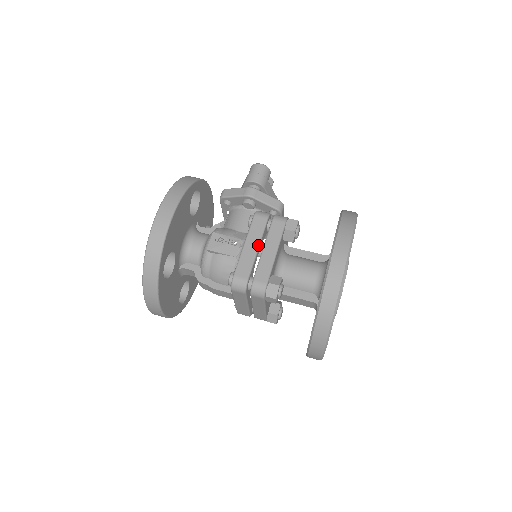
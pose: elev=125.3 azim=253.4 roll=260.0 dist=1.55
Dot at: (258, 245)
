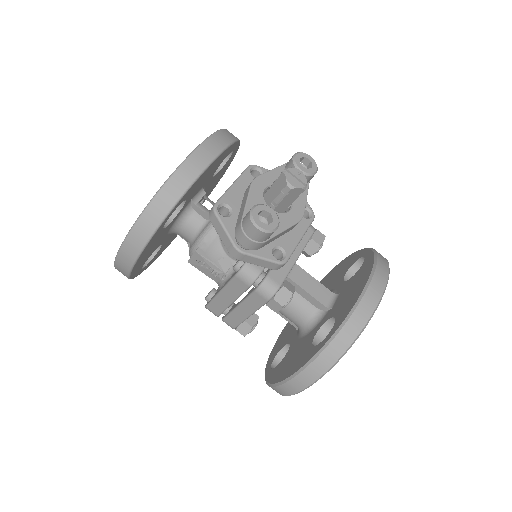
Dot at: (233, 301)
